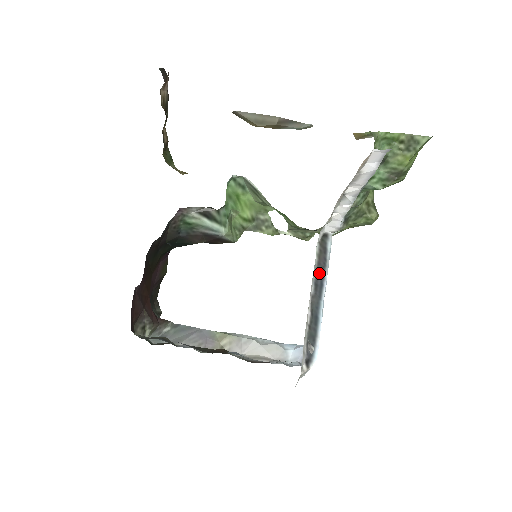
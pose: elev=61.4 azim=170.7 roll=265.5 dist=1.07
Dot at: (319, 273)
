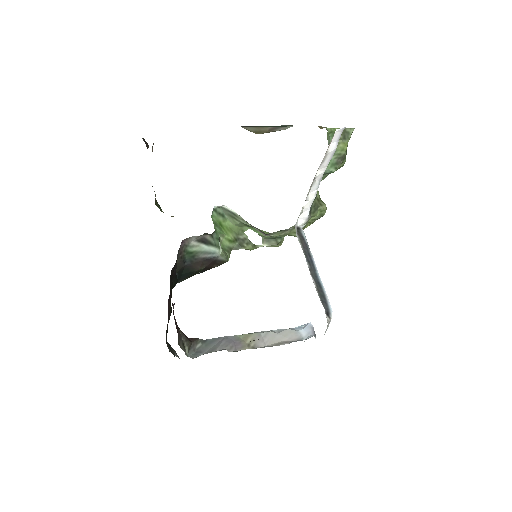
Dot at: (306, 253)
